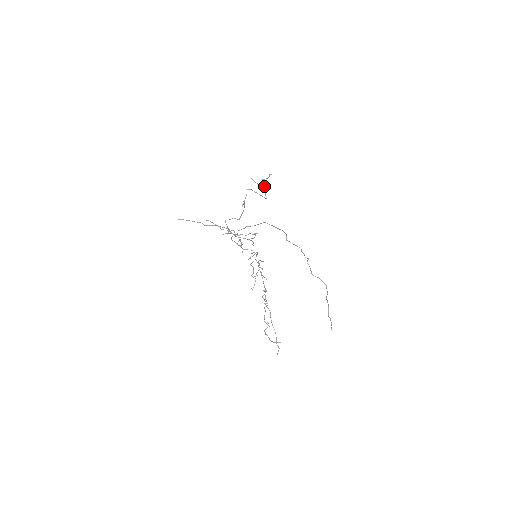
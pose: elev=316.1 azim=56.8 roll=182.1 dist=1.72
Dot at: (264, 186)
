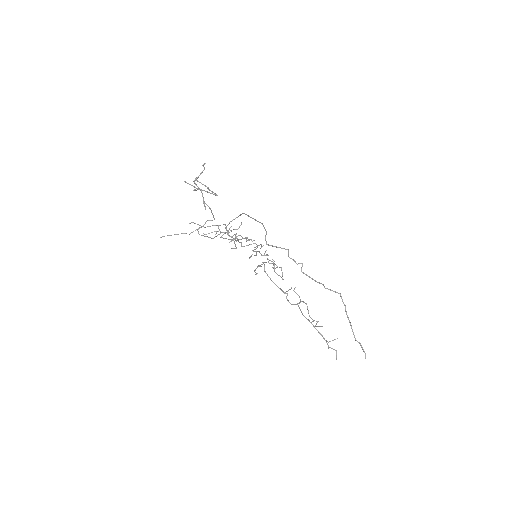
Dot at: occluded
